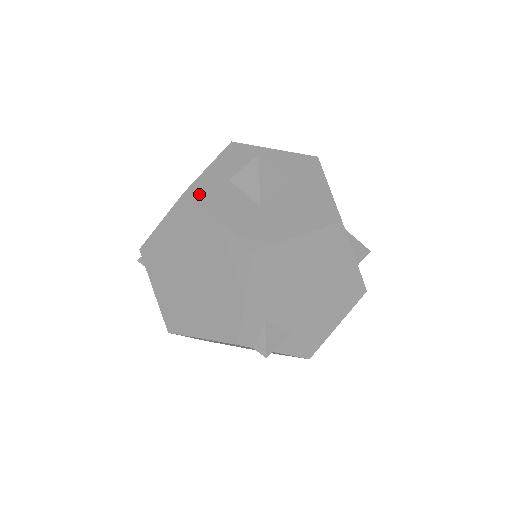
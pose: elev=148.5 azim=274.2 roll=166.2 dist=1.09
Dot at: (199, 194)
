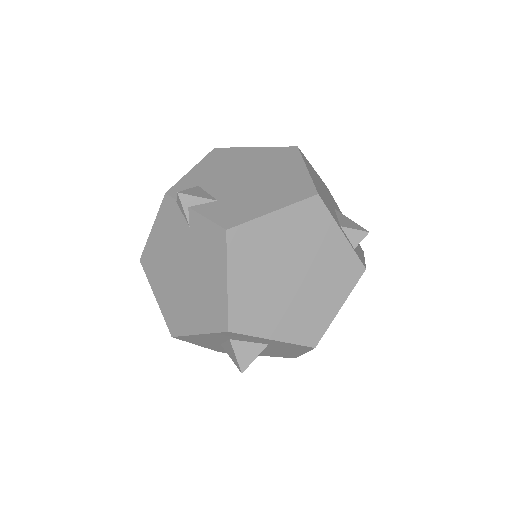
Dot at: occluded
